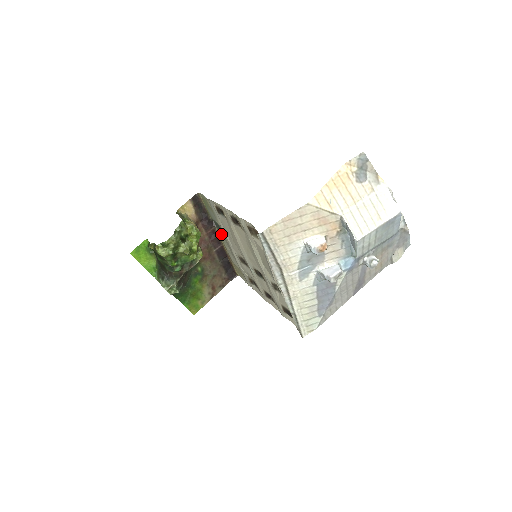
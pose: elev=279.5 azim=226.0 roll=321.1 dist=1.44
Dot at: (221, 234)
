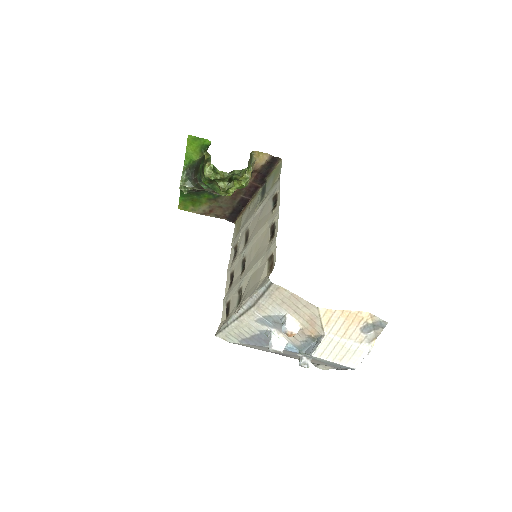
Dot at: (259, 197)
